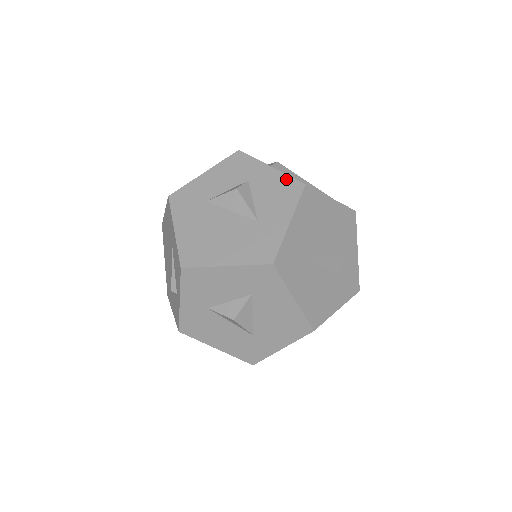
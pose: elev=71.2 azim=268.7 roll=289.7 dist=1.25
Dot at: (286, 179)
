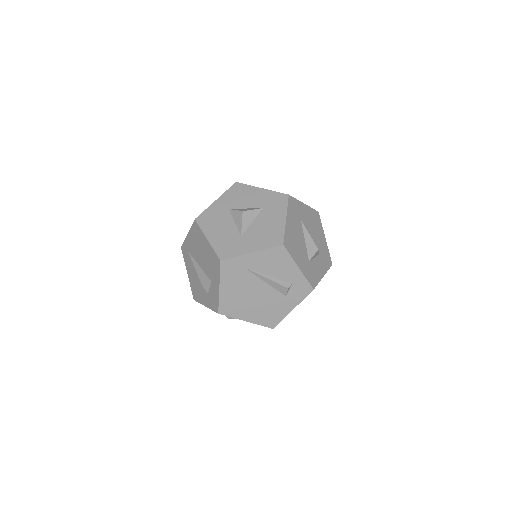
Dot at: occluded
